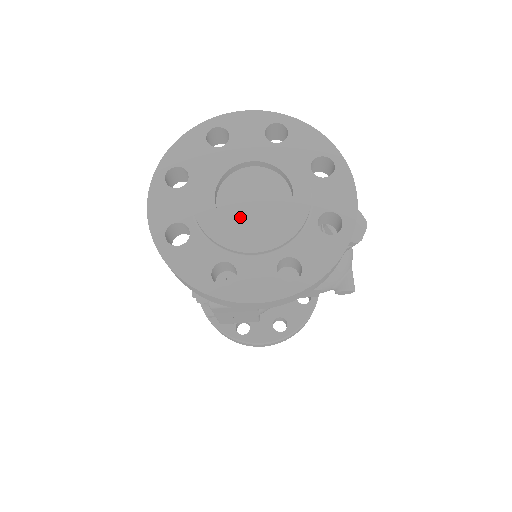
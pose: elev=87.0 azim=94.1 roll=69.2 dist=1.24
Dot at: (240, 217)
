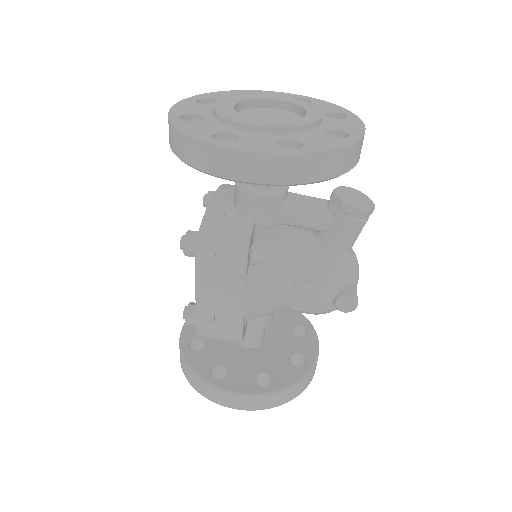
Dot at: occluded
